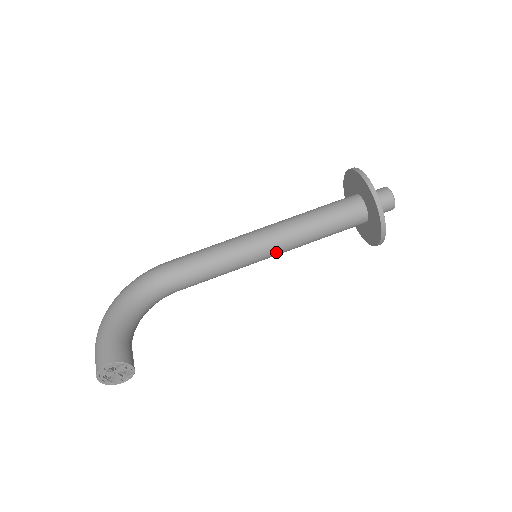
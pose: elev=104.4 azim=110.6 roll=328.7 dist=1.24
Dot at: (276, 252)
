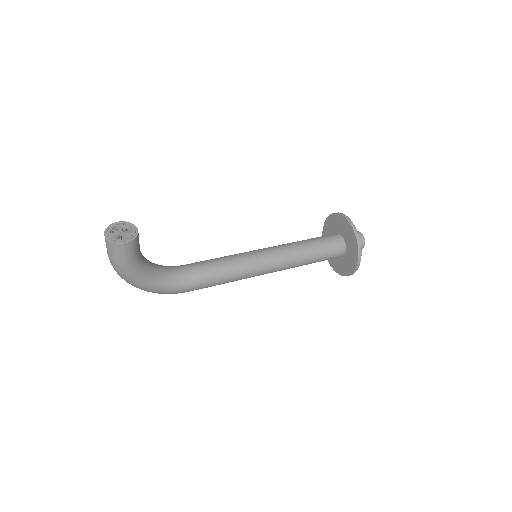
Dot at: (272, 253)
